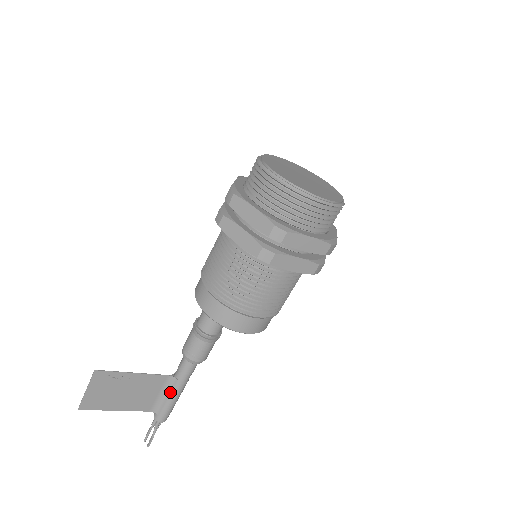
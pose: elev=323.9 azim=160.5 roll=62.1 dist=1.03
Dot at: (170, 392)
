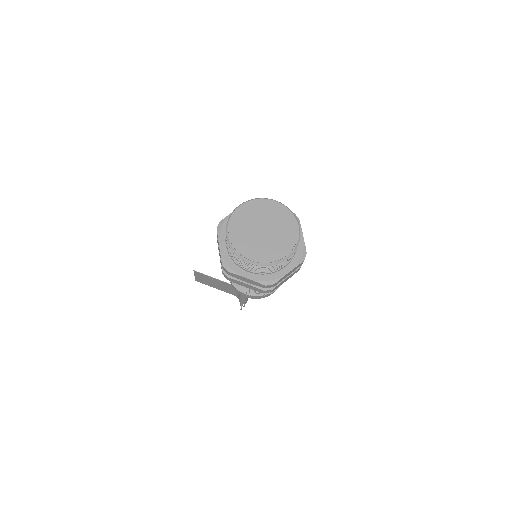
Dot at: (239, 294)
